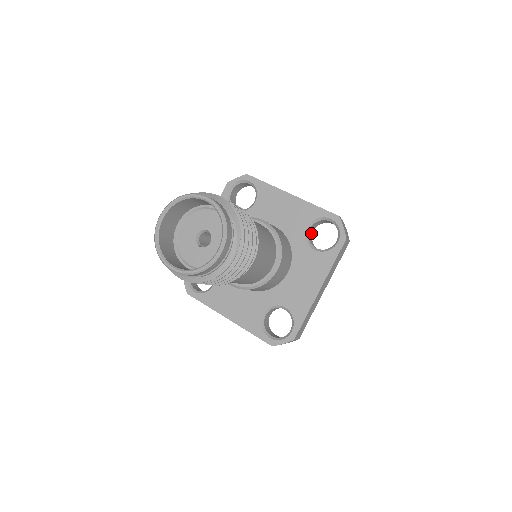
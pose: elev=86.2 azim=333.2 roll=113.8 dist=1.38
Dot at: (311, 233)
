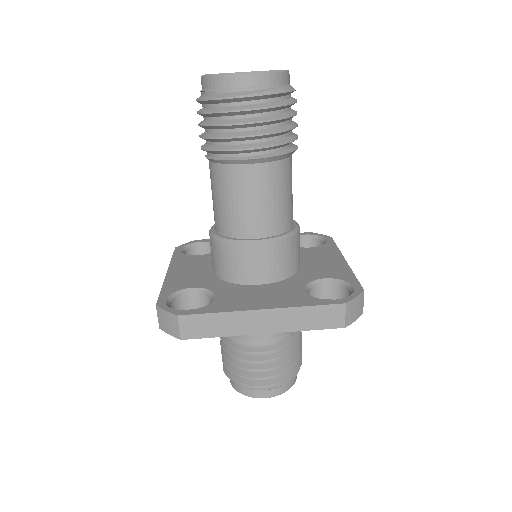
Dot at: (321, 294)
